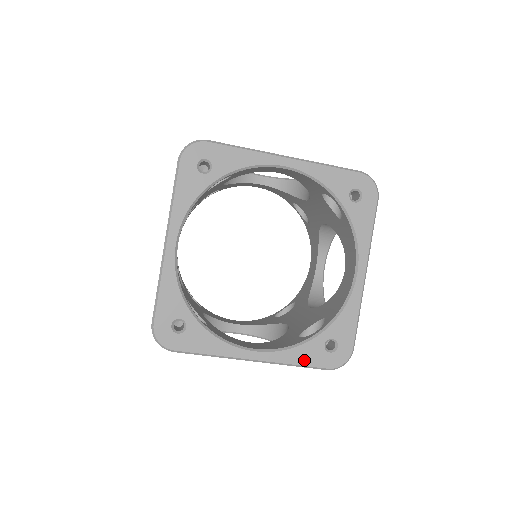
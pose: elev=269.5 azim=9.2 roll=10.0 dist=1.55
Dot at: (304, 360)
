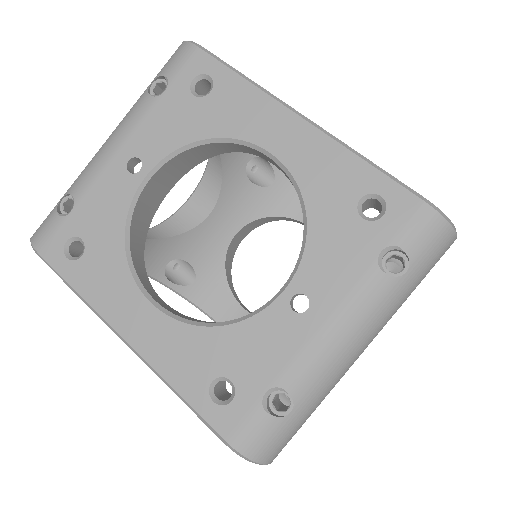
Dot at: occluded
